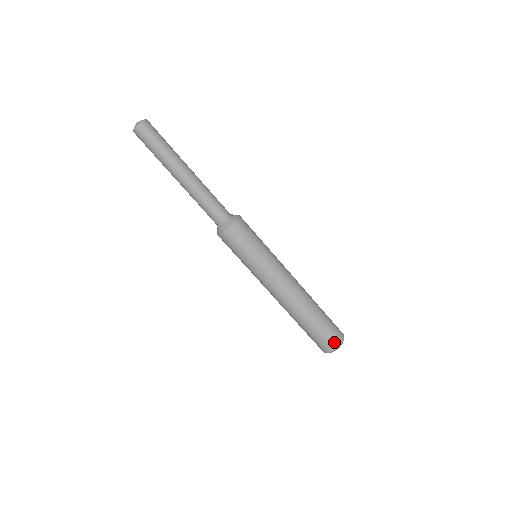
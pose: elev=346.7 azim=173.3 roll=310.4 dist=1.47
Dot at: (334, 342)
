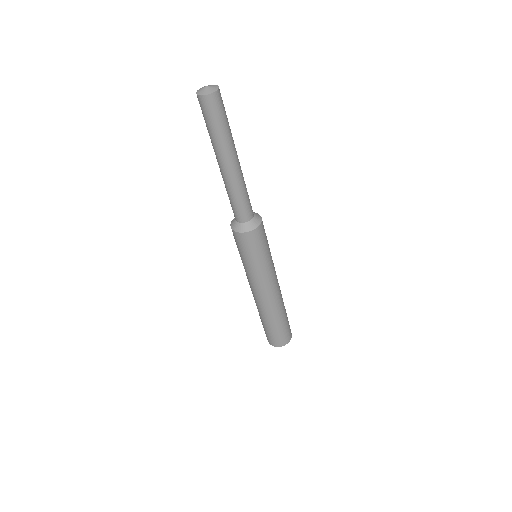
Dot at: (290, 336)
